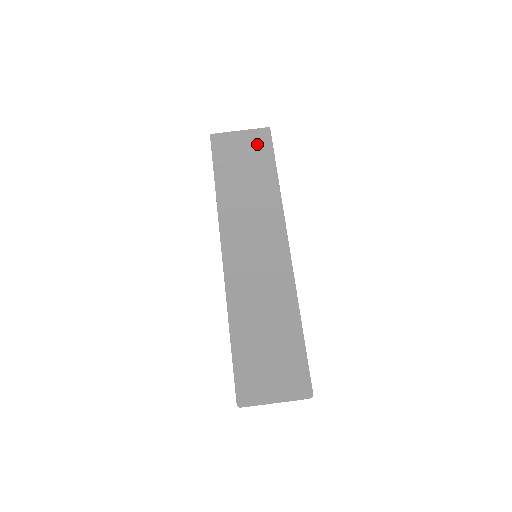
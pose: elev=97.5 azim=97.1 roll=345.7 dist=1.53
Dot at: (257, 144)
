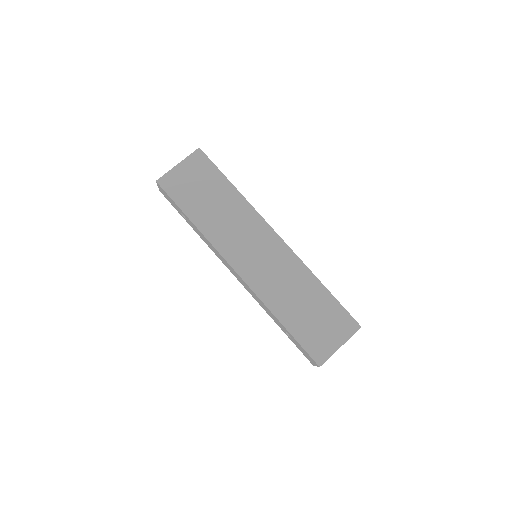
Dot at: (199, 168)
